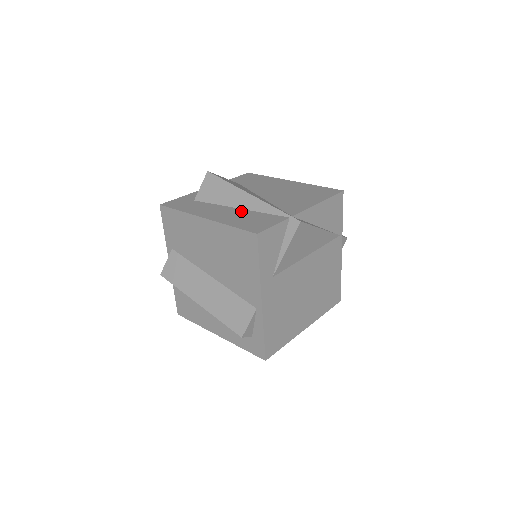
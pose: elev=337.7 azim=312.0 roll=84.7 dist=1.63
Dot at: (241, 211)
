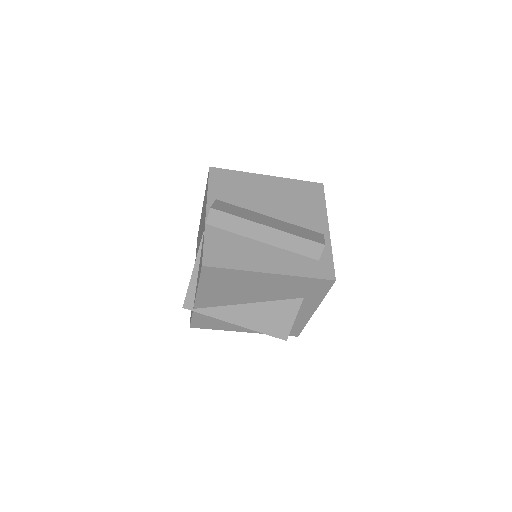
Dot at: occluded
